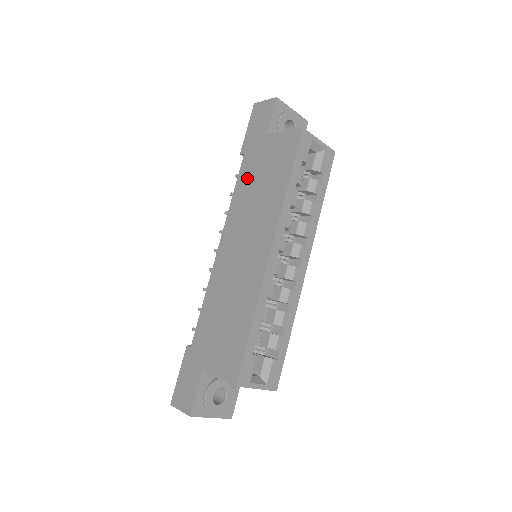
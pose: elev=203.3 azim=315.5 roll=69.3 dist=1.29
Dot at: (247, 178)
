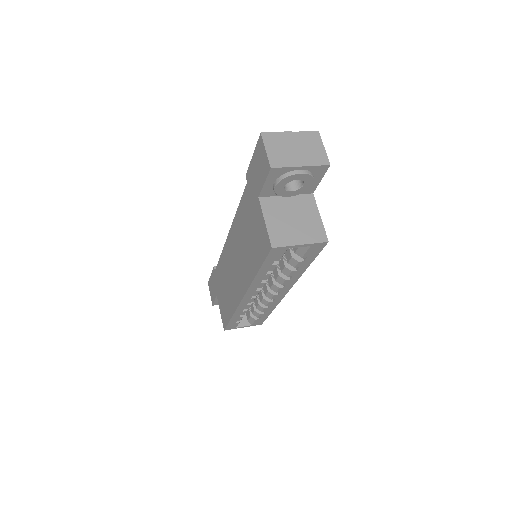
Dot at: (244, 213)
